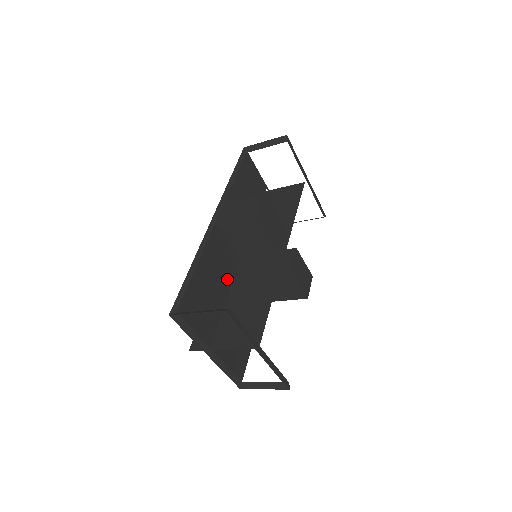
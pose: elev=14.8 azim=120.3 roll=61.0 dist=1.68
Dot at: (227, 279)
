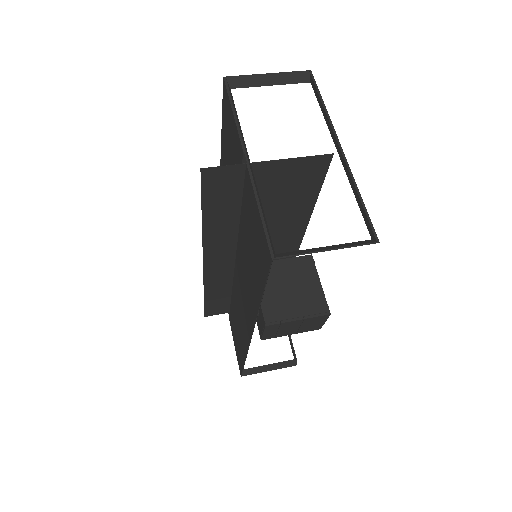
Dot at: occluded
